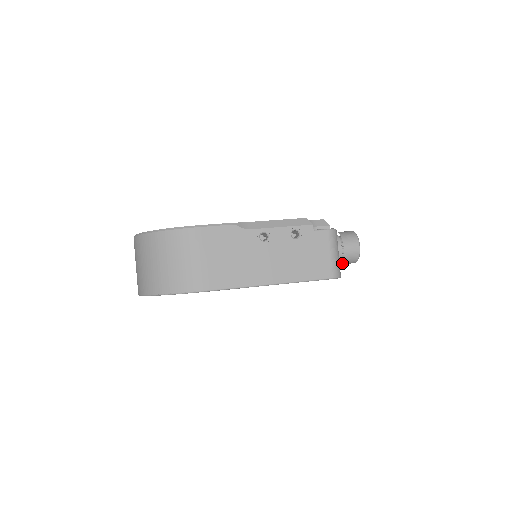
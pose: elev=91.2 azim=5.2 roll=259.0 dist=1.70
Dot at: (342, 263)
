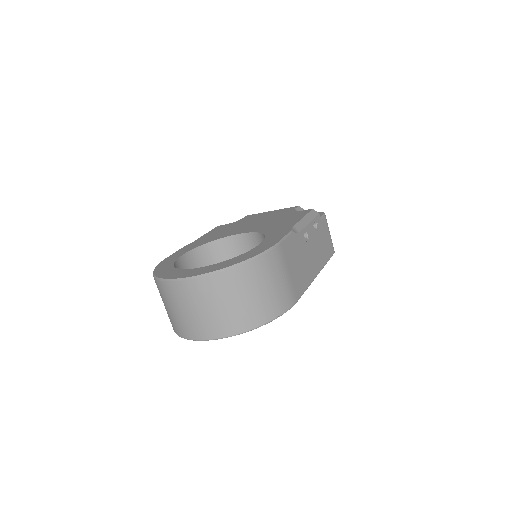
Dot at: occluded
